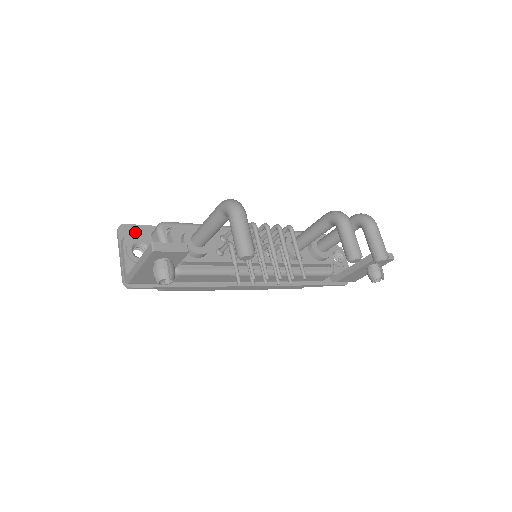
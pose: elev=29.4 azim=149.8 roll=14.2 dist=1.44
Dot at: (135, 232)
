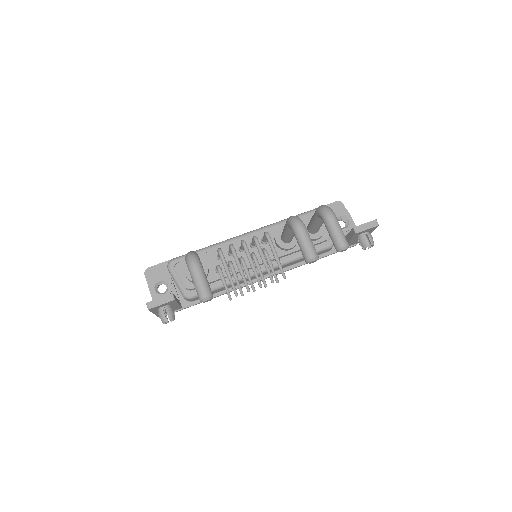
Dot at: (157, 271)
